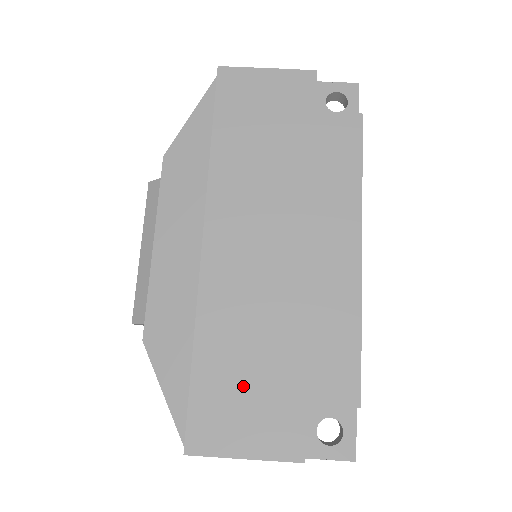
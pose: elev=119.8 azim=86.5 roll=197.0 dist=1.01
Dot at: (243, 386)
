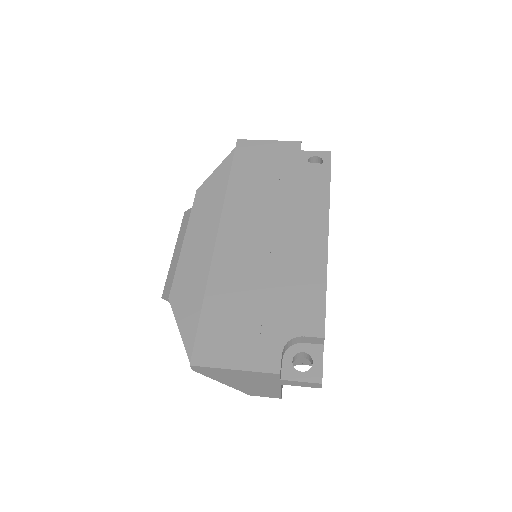
Dot at: (238, 321)
